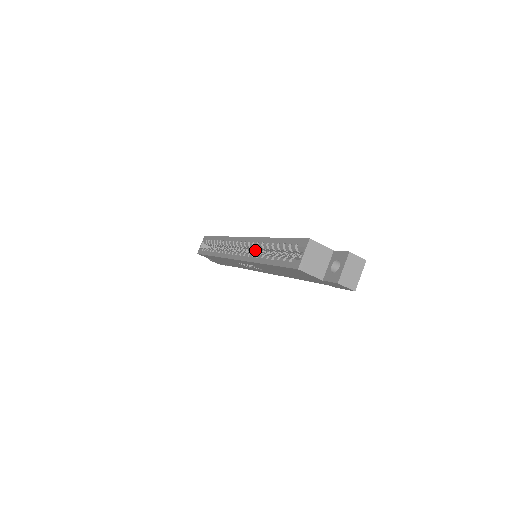
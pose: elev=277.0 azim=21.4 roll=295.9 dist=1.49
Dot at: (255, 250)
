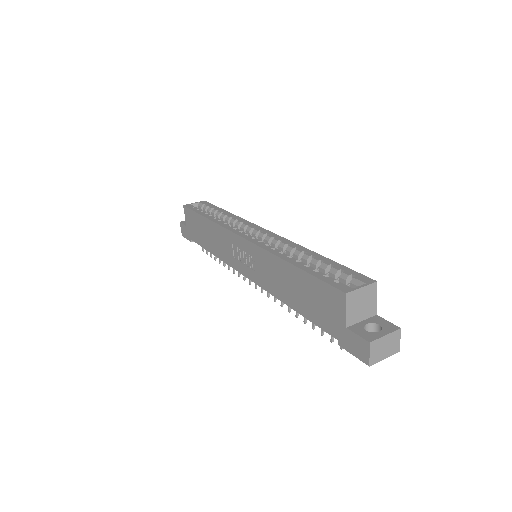
Dot at: occluded
